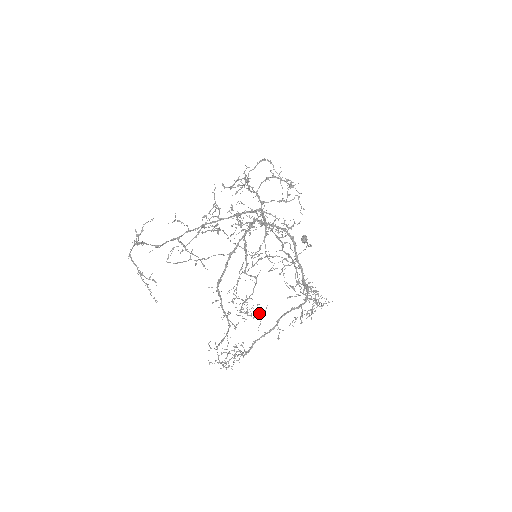
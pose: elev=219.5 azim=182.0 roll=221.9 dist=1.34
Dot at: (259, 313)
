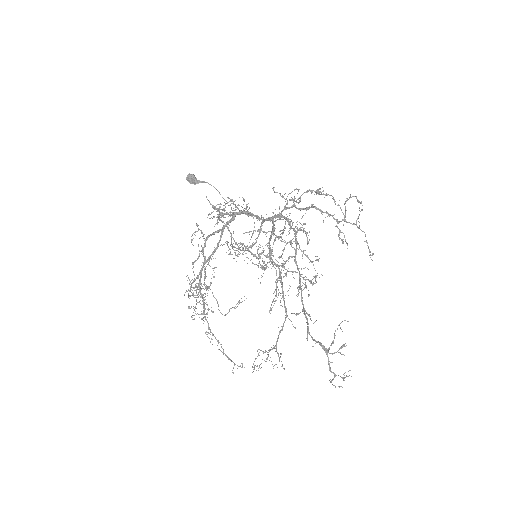
Dot at: occluded
